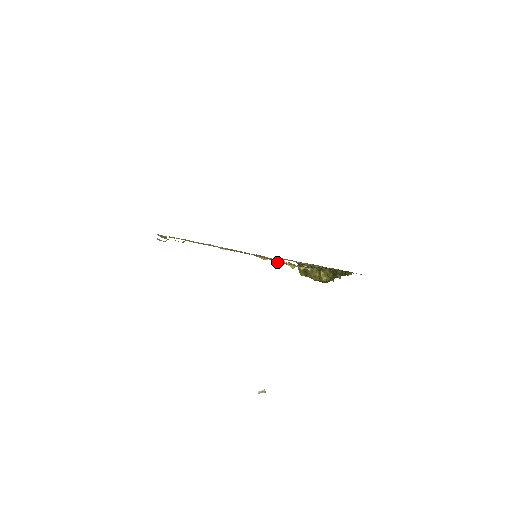
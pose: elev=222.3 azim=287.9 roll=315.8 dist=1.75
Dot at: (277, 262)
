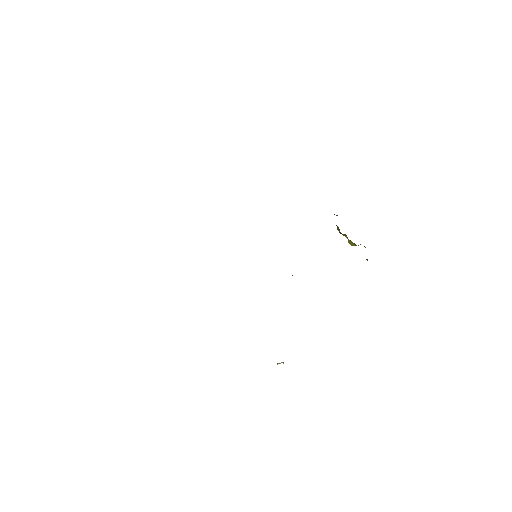
Dot at: occluded
